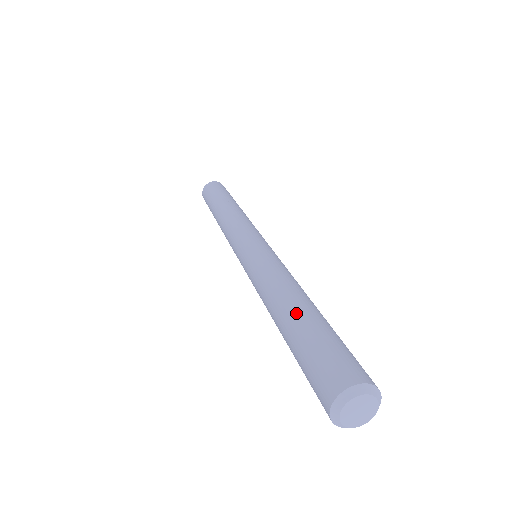
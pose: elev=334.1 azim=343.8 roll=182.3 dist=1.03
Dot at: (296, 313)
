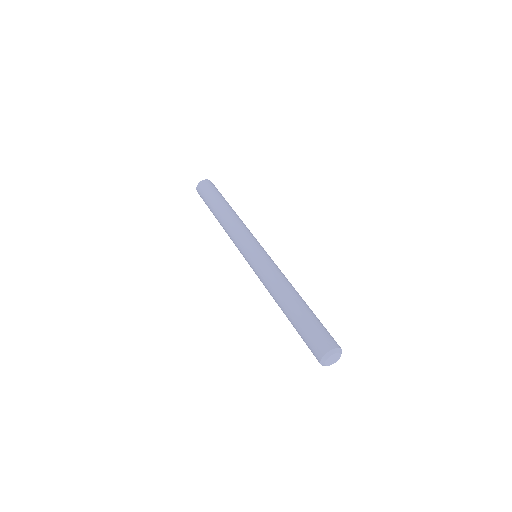
Dot at: (297, 306)
